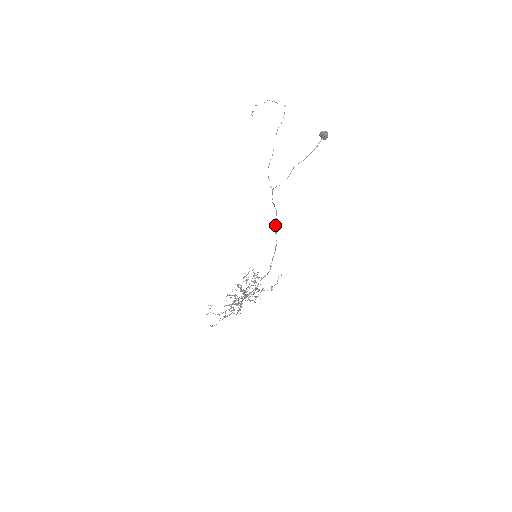
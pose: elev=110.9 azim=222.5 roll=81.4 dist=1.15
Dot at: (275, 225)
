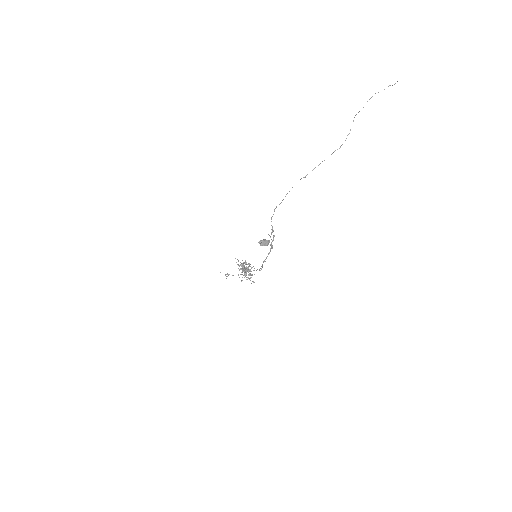
Dot at: (270, 248)
